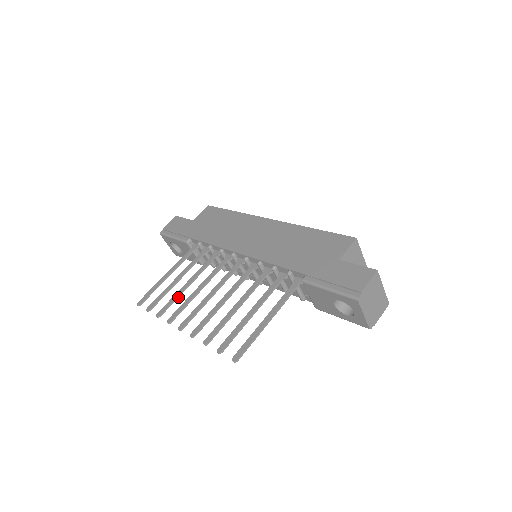
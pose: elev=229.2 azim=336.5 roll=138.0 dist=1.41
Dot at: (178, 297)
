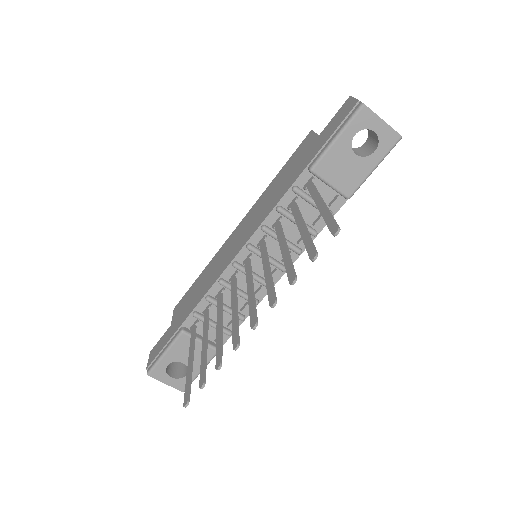
Dot at: (221, 339)
